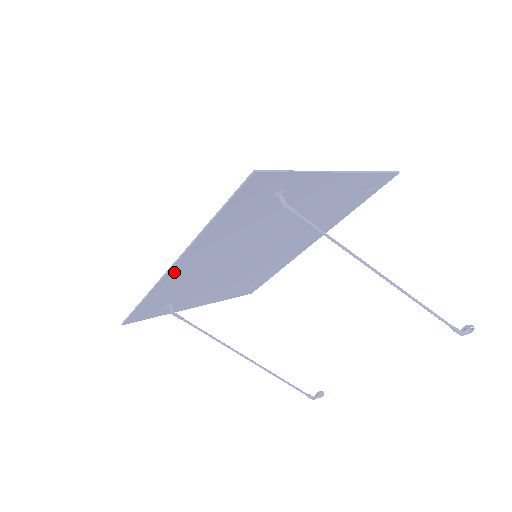
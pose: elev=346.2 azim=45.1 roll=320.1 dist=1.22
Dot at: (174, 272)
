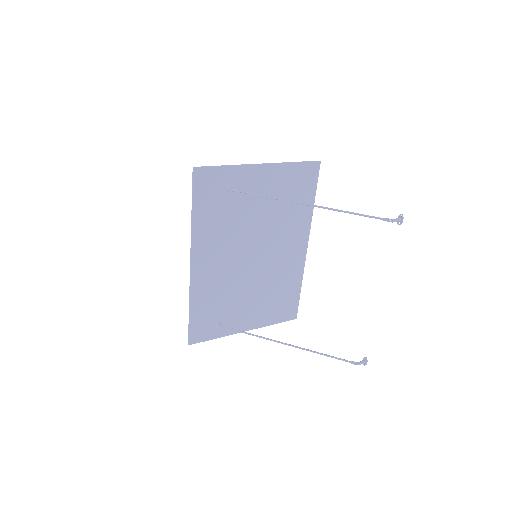
Dot at: (196, 273)
